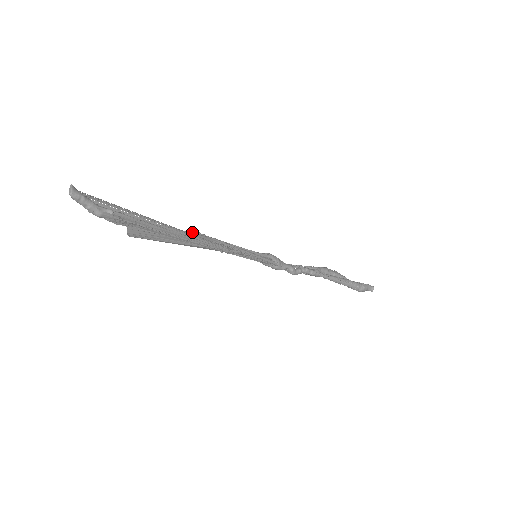
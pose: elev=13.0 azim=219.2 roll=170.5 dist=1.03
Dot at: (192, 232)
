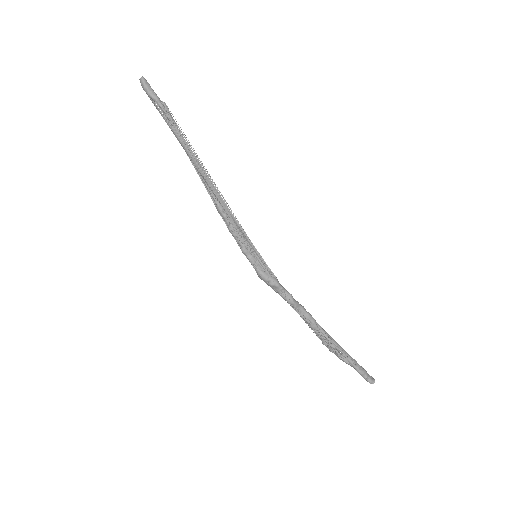
Dot at: (207, 185)
